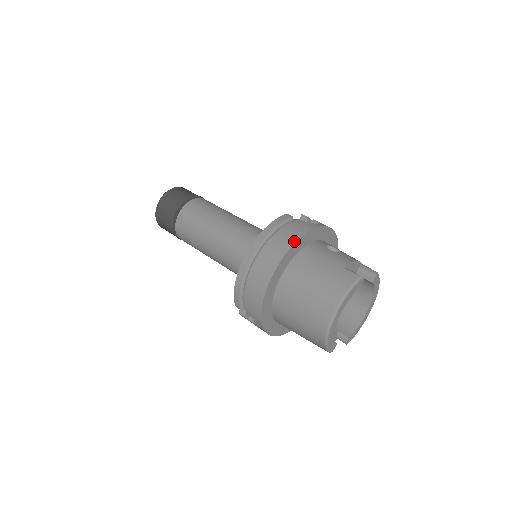
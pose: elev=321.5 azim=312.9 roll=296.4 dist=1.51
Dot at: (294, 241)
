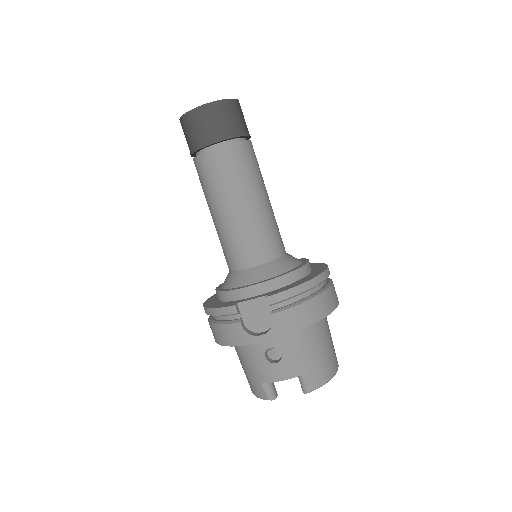
Dot at: (223, 344)
